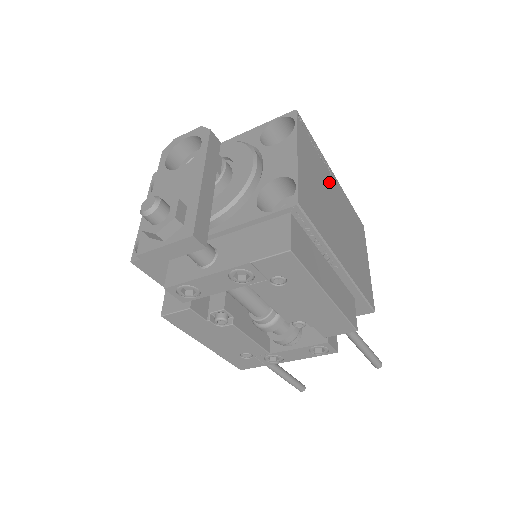
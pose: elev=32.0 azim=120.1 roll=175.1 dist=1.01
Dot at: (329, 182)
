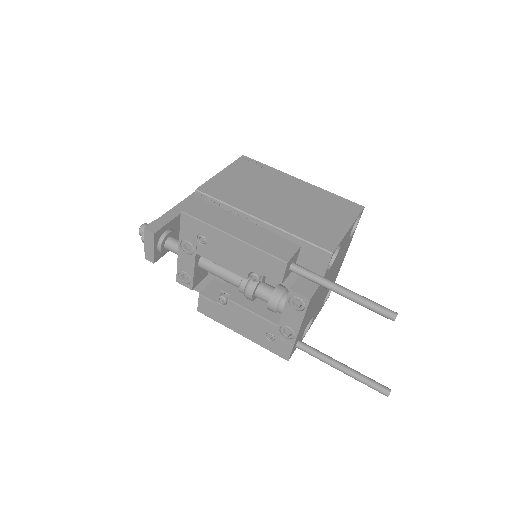
Dot at: (281, 183)
